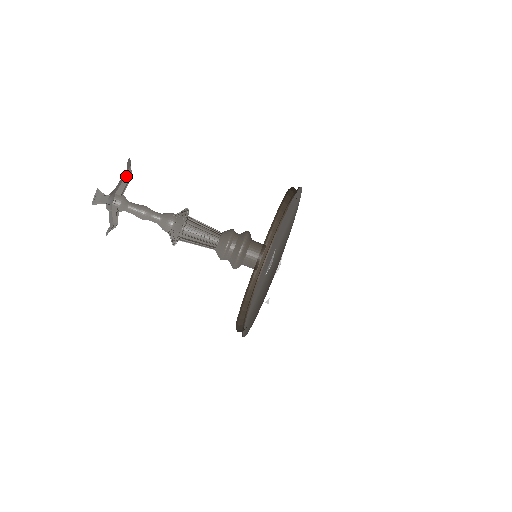
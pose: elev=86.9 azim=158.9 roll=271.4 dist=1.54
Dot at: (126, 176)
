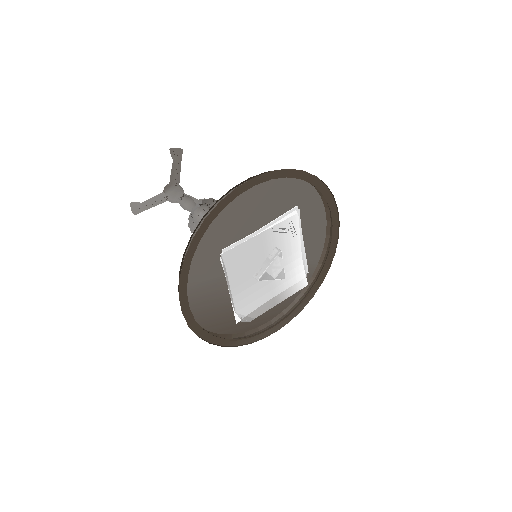
Dot at: (179, 163)
